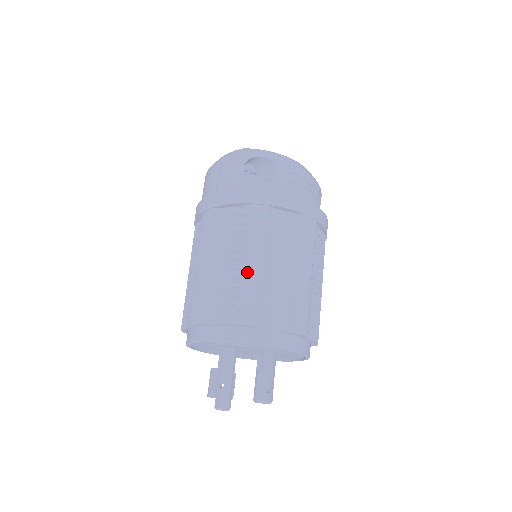
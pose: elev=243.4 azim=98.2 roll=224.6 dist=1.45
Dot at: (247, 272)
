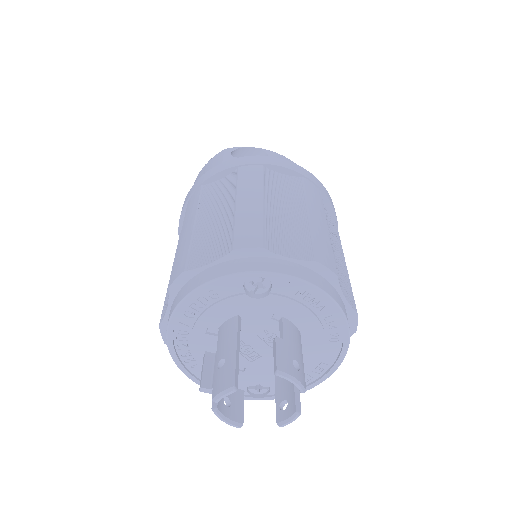
Dot at: (244, 208)
